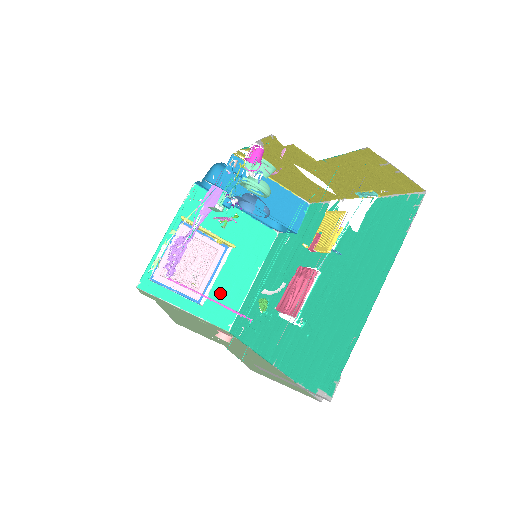
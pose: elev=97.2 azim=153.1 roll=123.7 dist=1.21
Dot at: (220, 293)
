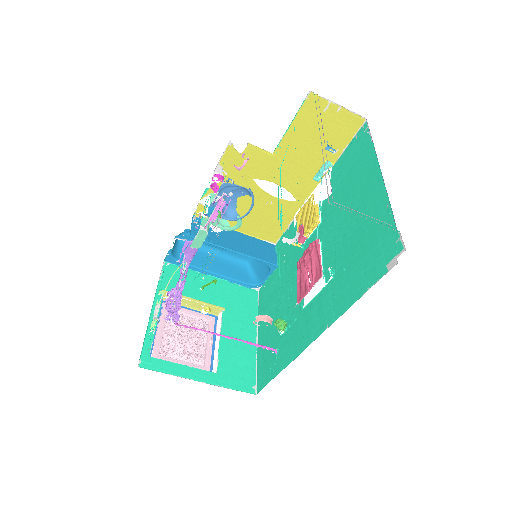
Dot at: (229, 356)
